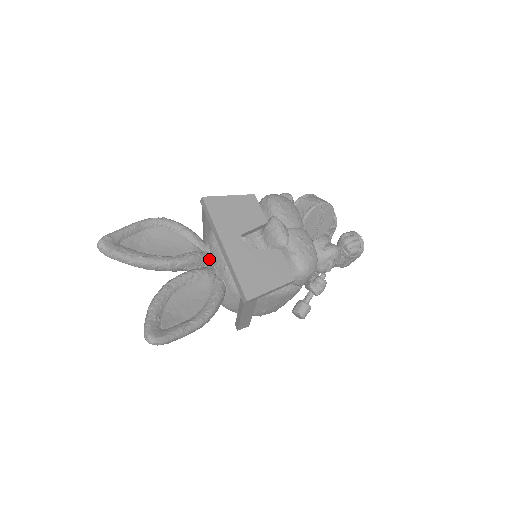
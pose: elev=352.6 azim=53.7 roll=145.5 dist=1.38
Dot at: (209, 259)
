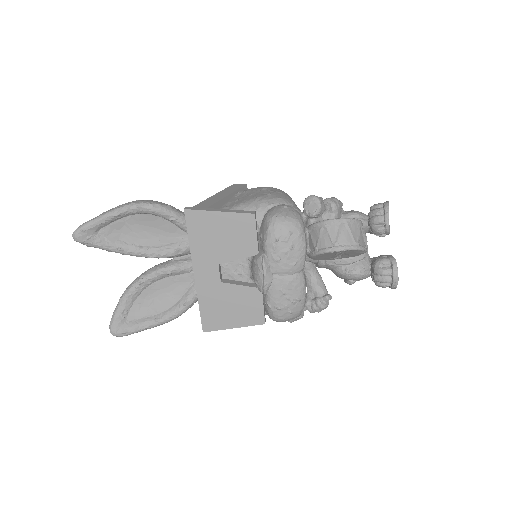
Dot at: occluded
